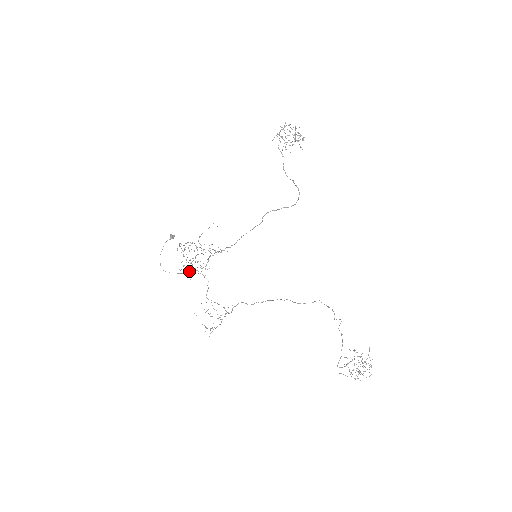
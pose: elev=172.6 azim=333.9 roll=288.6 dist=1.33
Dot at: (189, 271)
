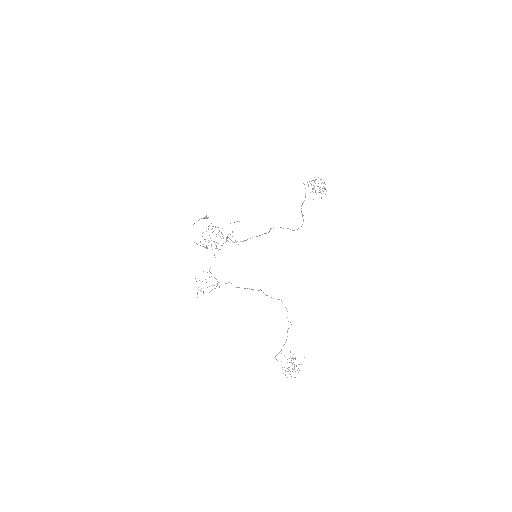
Dot at: (206, 246)
